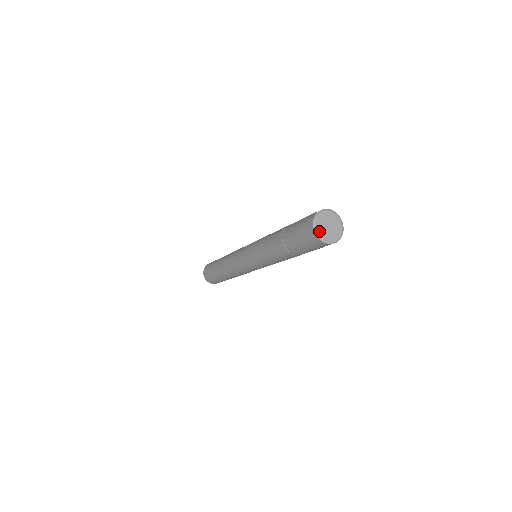
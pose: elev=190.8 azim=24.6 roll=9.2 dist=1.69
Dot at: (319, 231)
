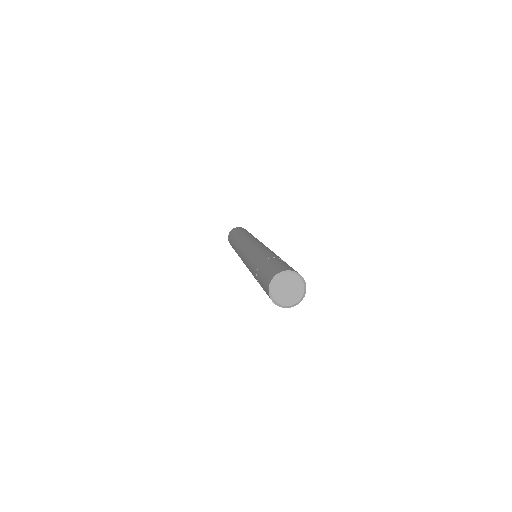
Dot at: (277, 300)
